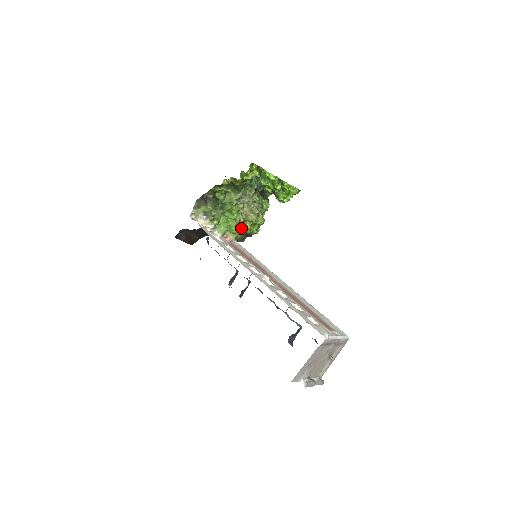
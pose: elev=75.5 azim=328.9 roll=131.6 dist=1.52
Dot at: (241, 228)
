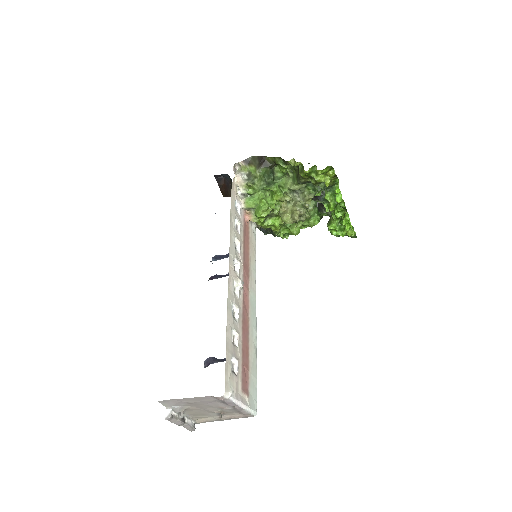
Dot at: (269, 219)
